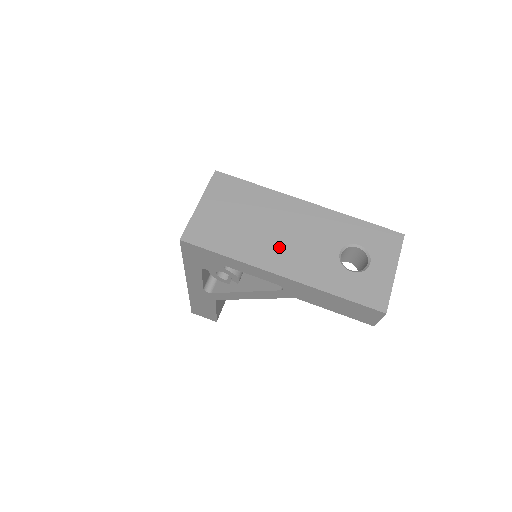
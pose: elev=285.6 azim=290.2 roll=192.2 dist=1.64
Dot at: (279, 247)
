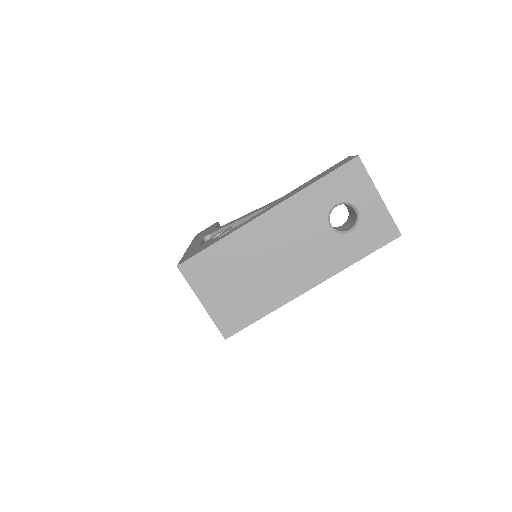
Dot at: (288, 271)
